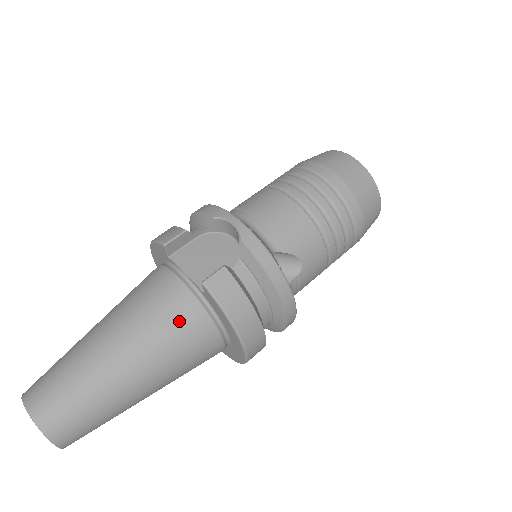
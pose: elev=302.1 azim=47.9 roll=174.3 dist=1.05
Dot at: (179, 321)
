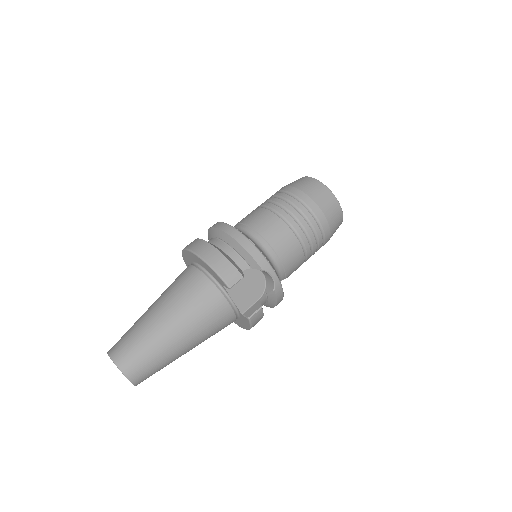
Dot at: (222, 326)
